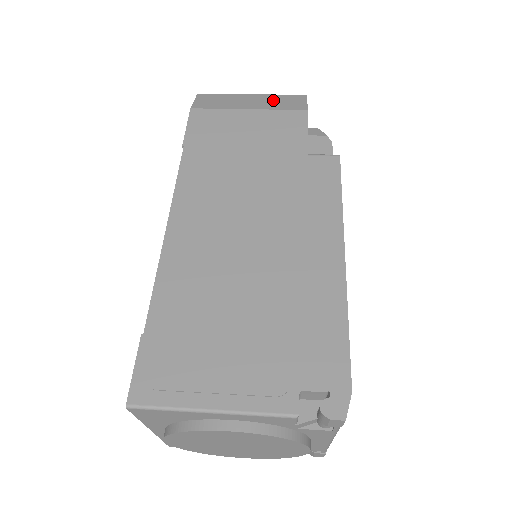
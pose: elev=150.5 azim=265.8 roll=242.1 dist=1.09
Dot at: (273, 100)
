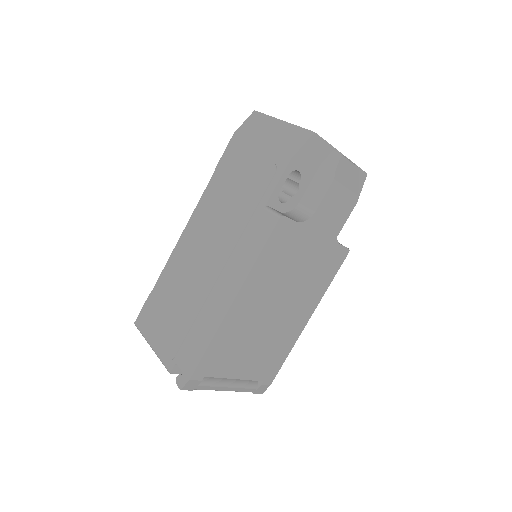
Dot at: (285, 135)
